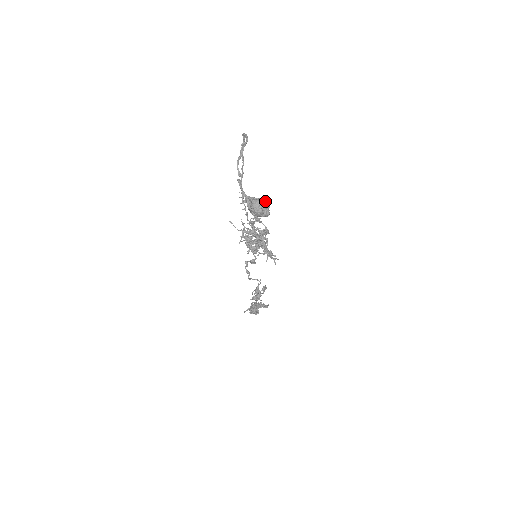
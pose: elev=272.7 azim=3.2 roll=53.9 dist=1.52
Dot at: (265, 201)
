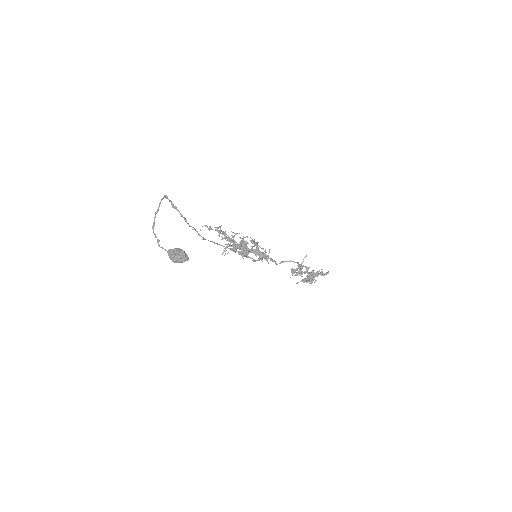
Dot at: (179, 252)
